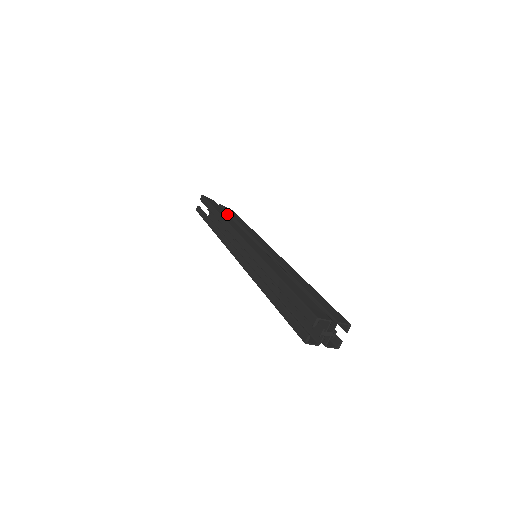
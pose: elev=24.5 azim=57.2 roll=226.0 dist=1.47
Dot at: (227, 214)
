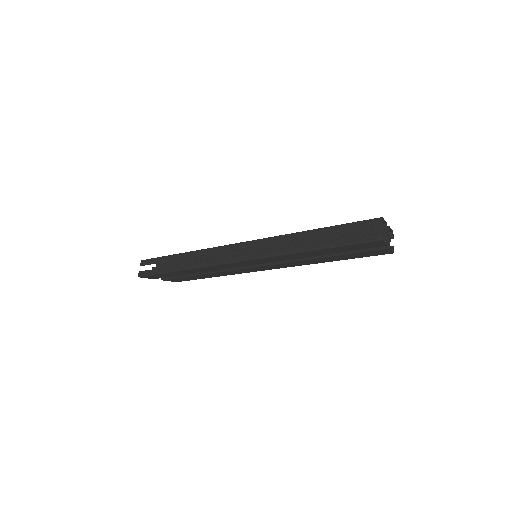
Dot at: occluded
